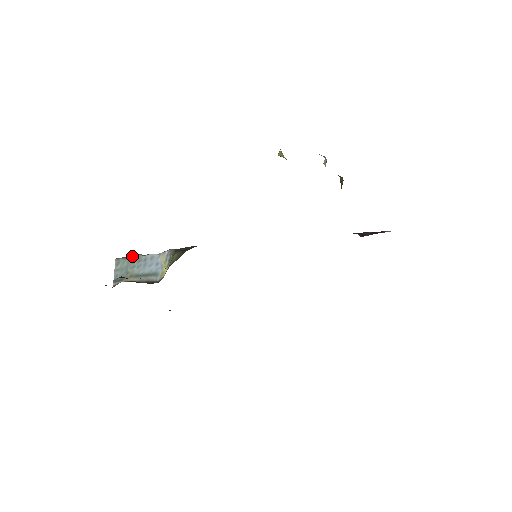
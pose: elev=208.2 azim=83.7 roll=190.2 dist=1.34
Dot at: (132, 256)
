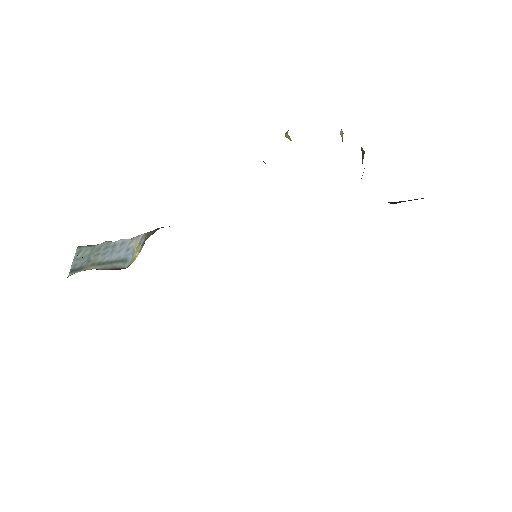
Dot at: (98, 244)
